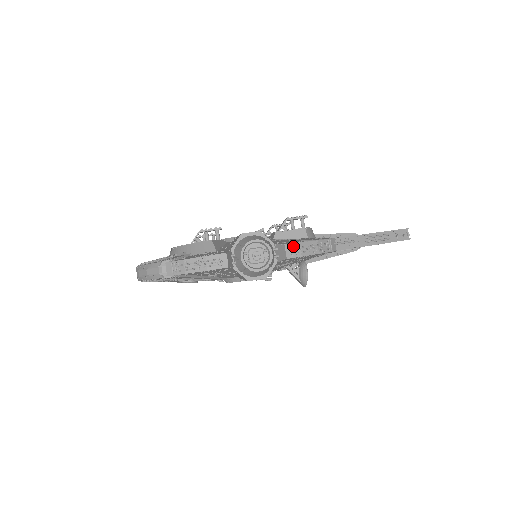
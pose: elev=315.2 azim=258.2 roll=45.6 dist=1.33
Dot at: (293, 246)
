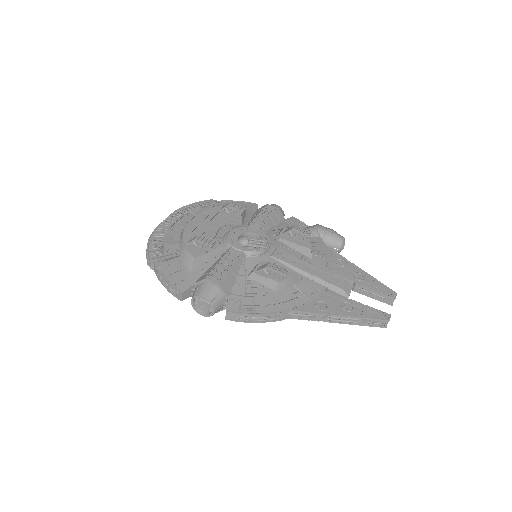
Dot at: (234, 314)
